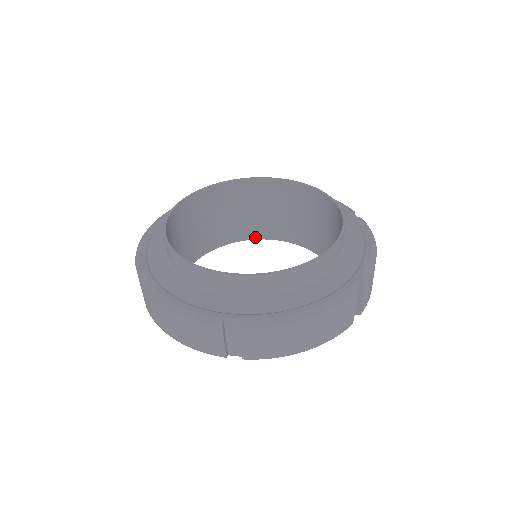
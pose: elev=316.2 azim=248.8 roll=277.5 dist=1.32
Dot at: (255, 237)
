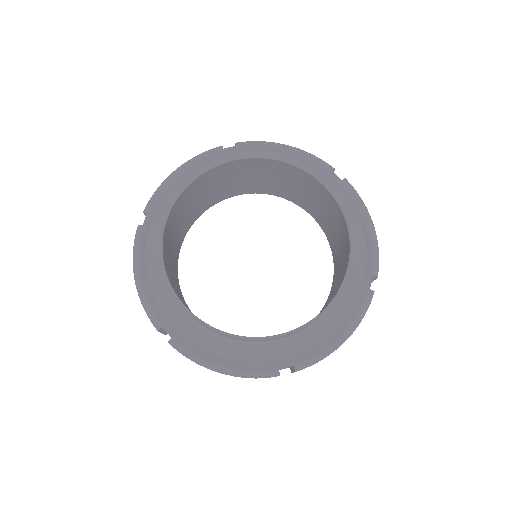
Dot at: (224, 198)
